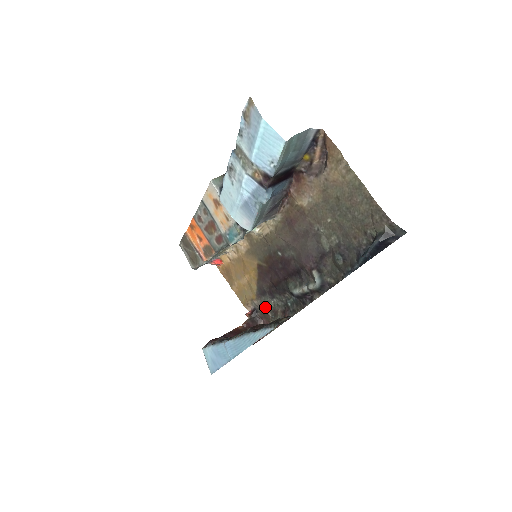
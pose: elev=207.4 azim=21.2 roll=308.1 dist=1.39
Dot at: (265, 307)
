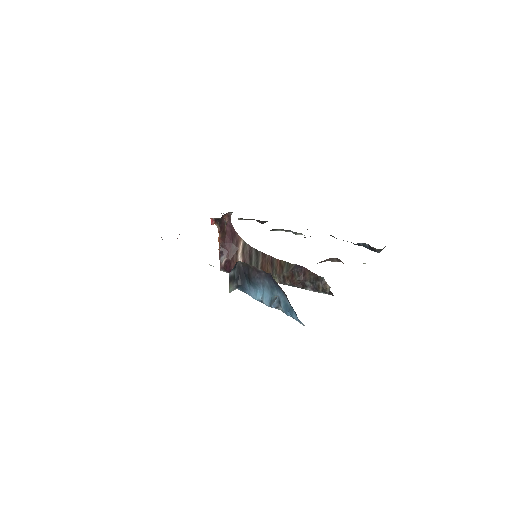
Dot at: occluded
